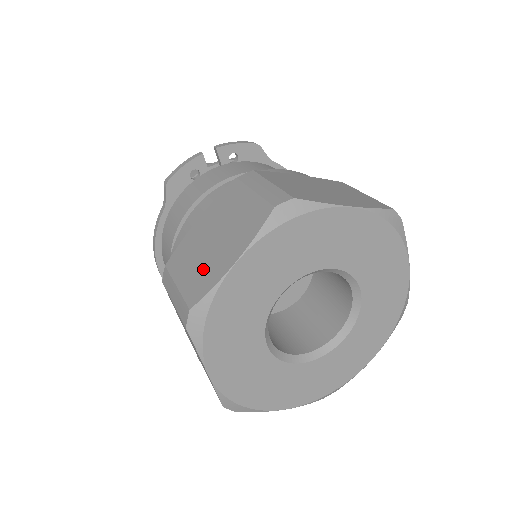
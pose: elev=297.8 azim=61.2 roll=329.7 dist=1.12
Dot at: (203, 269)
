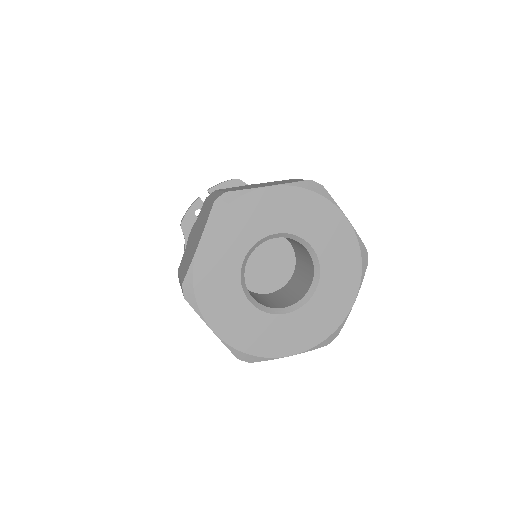
Dot at: (189, 258)
